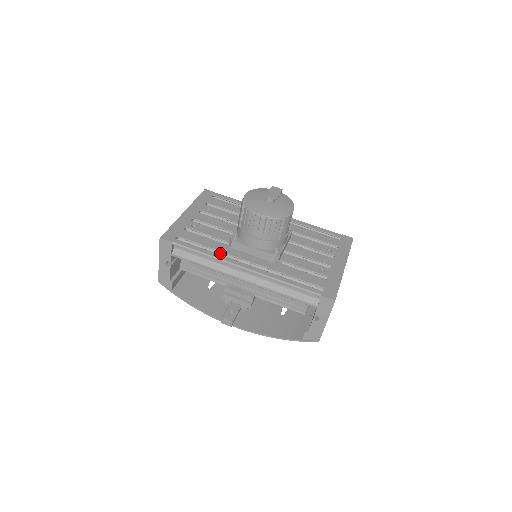
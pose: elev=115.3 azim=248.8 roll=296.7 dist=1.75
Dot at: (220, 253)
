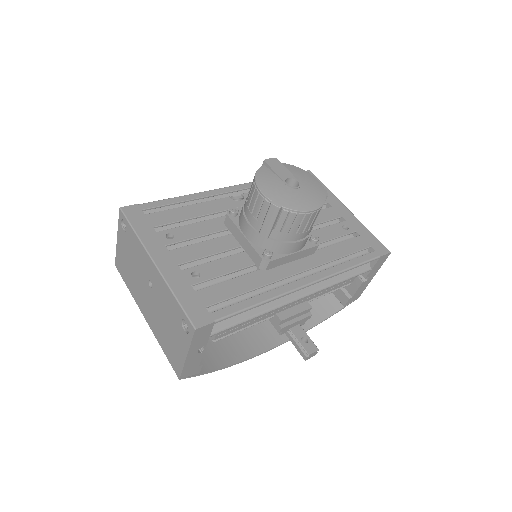
Dot at: (263, 287)
